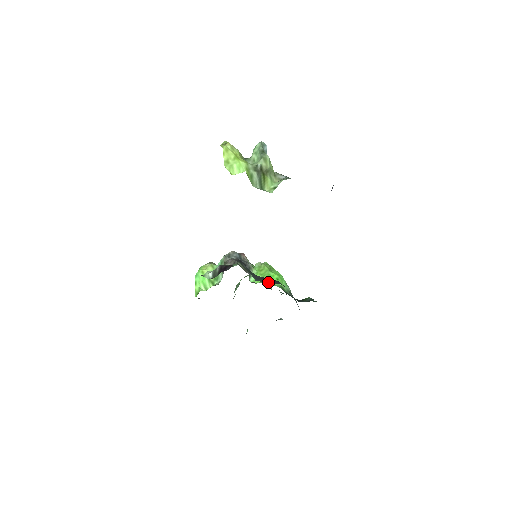
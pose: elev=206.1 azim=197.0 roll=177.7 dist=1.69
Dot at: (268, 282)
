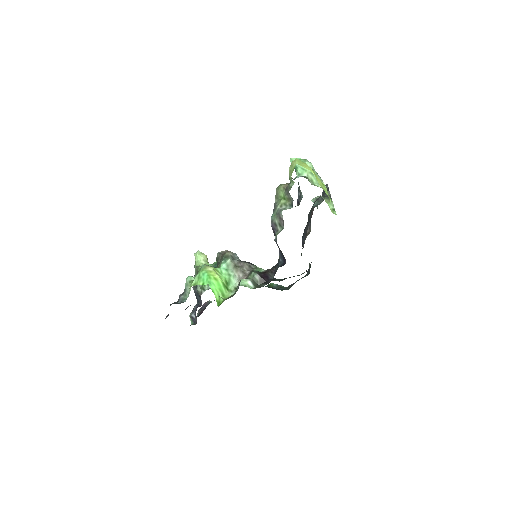
Dot at: (272, 280)
